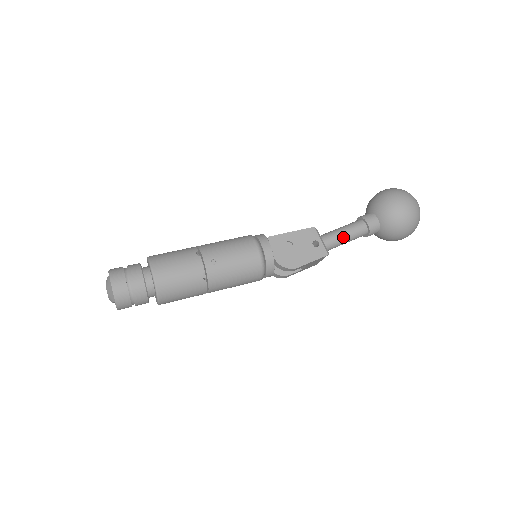
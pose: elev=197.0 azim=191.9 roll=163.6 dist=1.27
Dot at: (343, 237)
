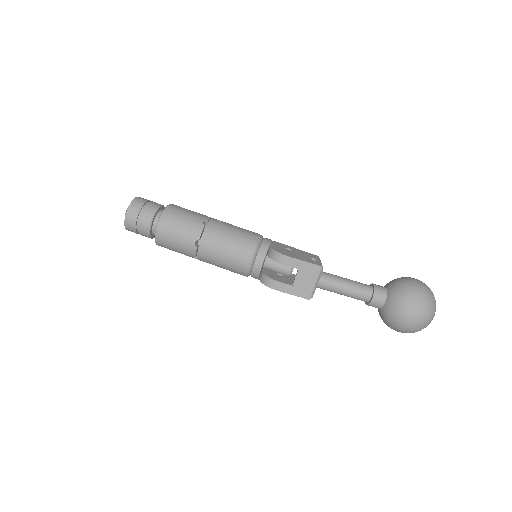
Dot at: (344, 280)
